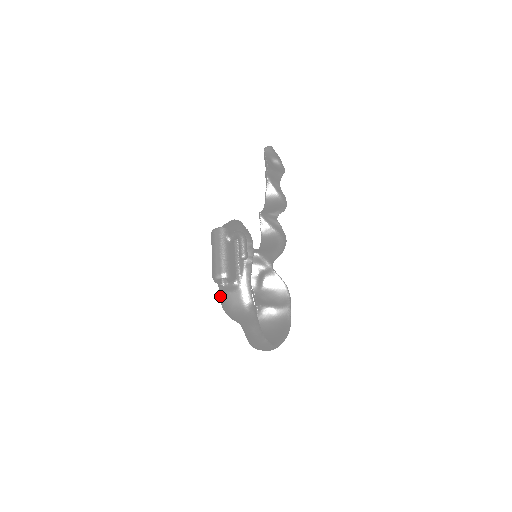
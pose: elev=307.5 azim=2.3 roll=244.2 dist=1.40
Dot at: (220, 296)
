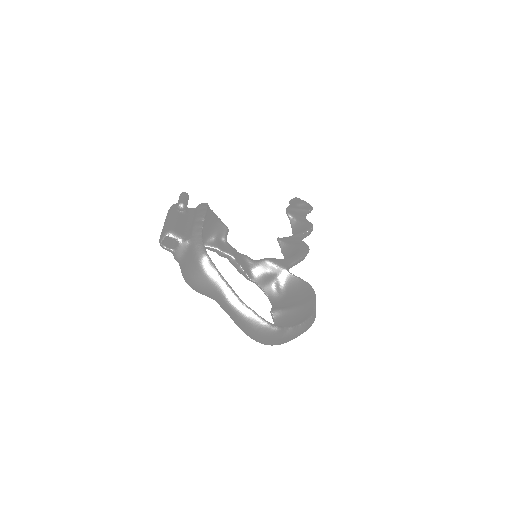
Dot at: occluded
